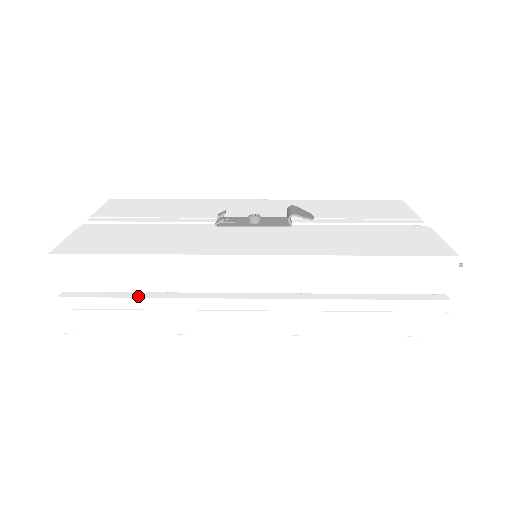
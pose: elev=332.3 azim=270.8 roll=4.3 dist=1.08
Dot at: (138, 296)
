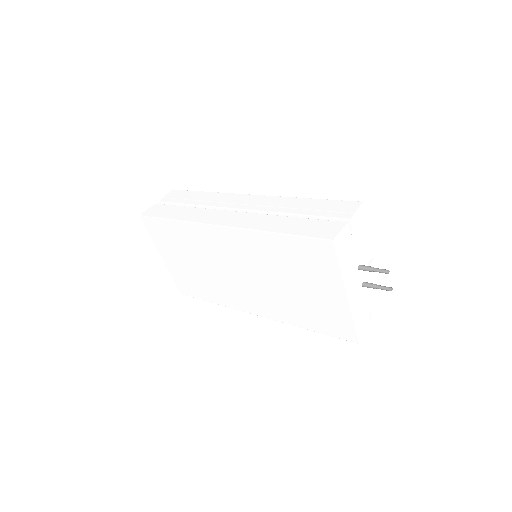
Dot at: occluded
